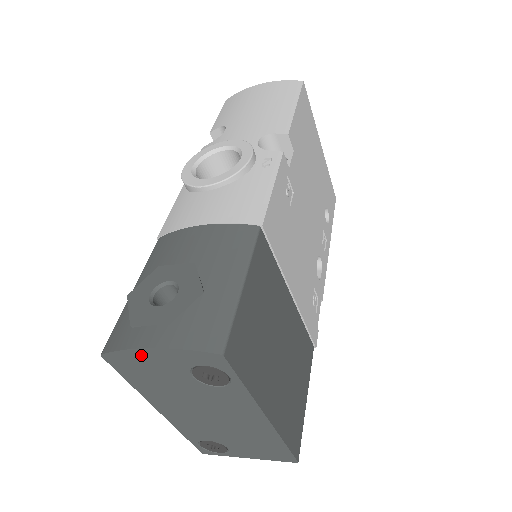
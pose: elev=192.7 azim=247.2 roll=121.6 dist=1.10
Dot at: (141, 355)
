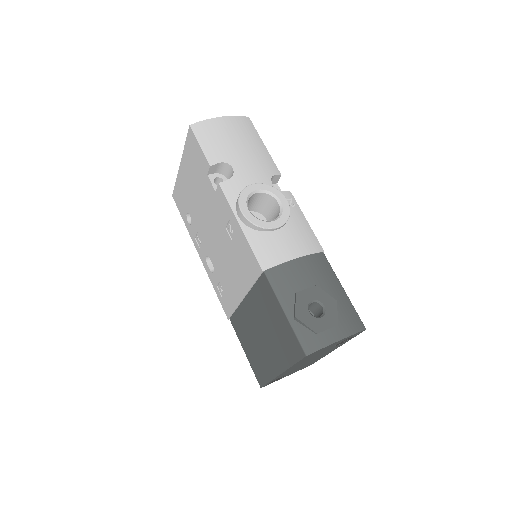
Dot at: occluded
